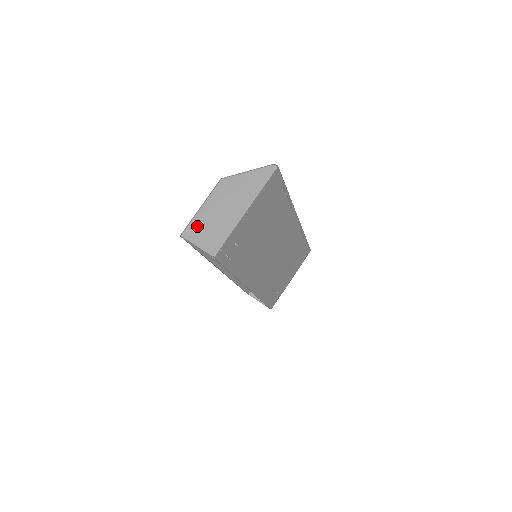
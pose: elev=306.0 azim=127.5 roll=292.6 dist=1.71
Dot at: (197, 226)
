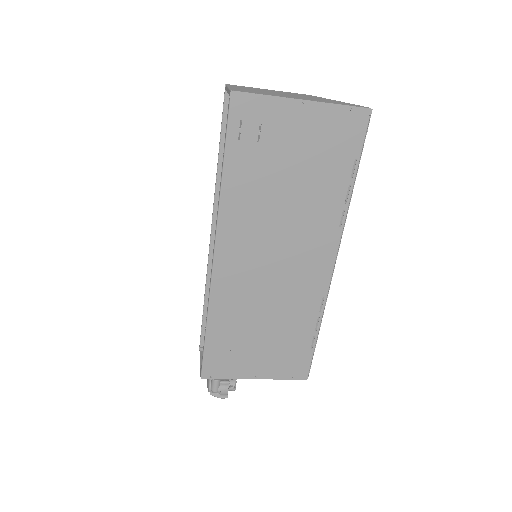
Dot at: (248, 88)
